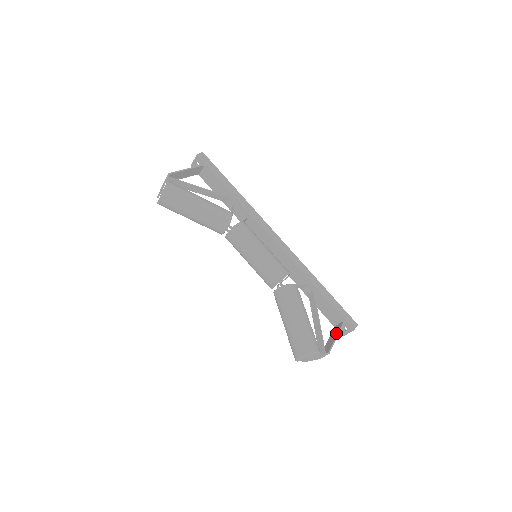
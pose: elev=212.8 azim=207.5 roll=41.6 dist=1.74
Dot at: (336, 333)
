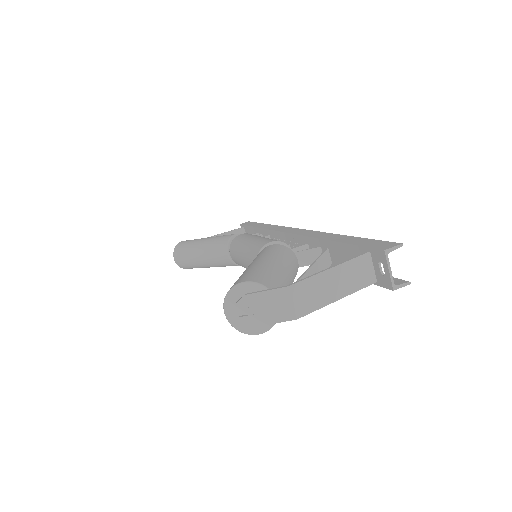
Dot at: (339, 269)
